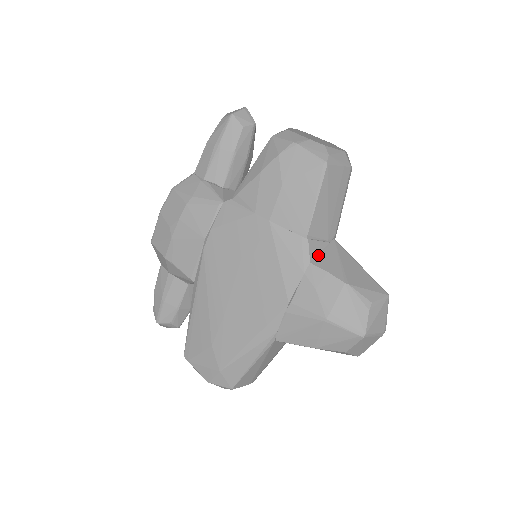
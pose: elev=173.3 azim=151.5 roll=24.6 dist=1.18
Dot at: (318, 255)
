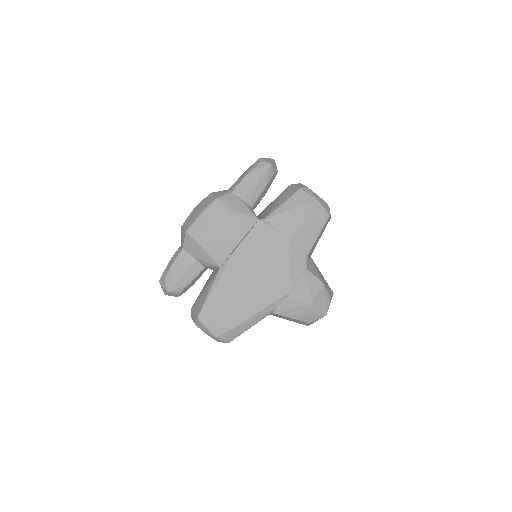
Dot at: (308, 265)
